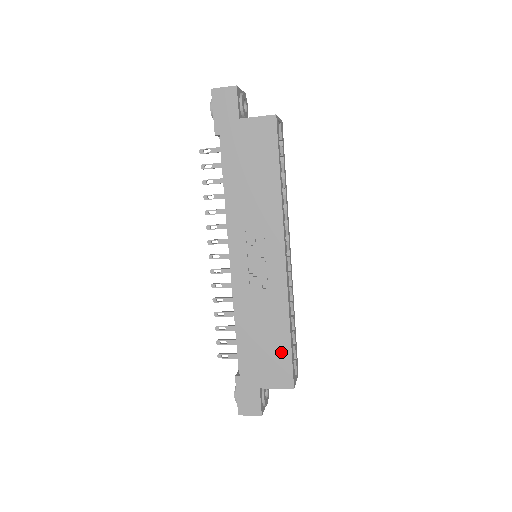
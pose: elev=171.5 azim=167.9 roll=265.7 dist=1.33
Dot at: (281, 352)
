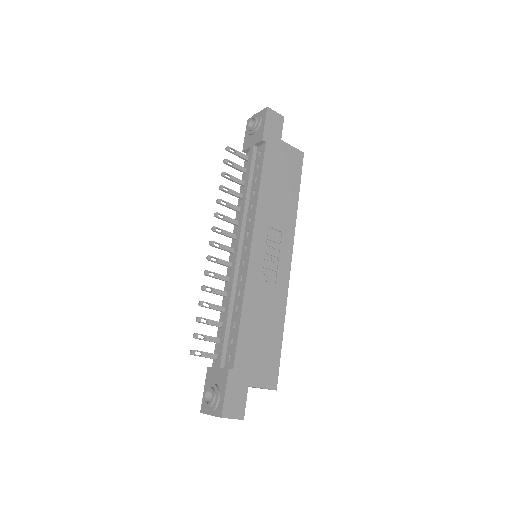
Dot at: (273, 349)
